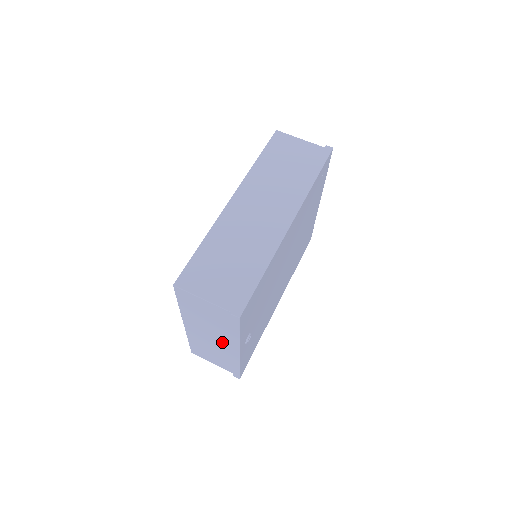
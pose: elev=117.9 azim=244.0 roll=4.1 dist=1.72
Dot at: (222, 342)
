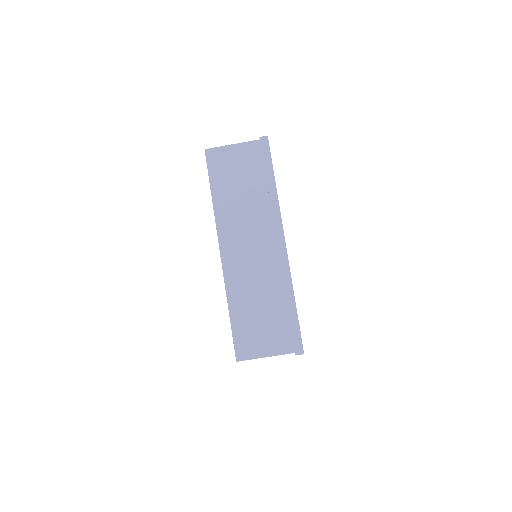
Dot at: occluded
